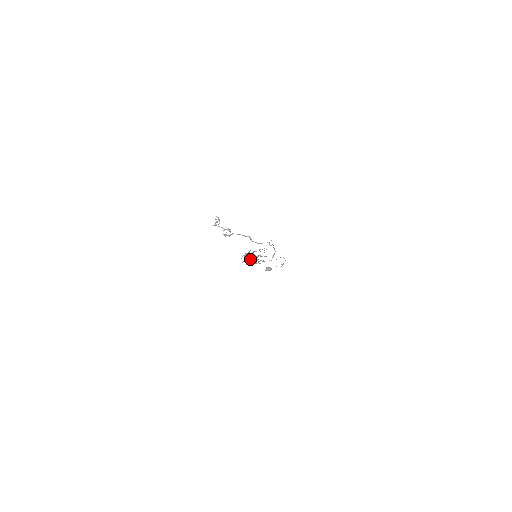
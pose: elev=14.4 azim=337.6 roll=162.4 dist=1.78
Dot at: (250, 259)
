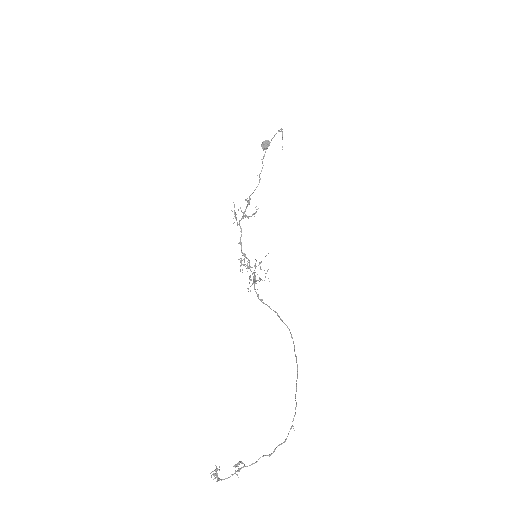
Dot at: occluded
